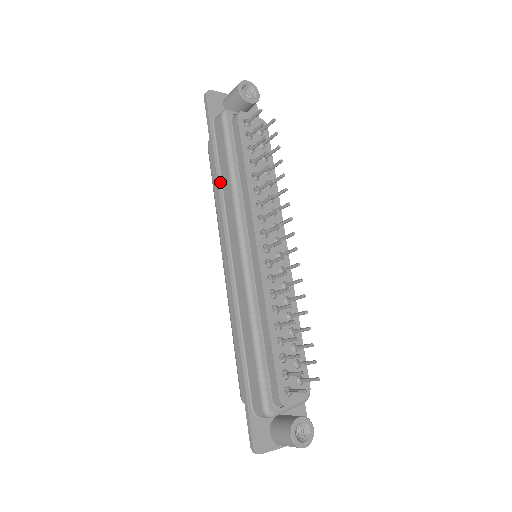
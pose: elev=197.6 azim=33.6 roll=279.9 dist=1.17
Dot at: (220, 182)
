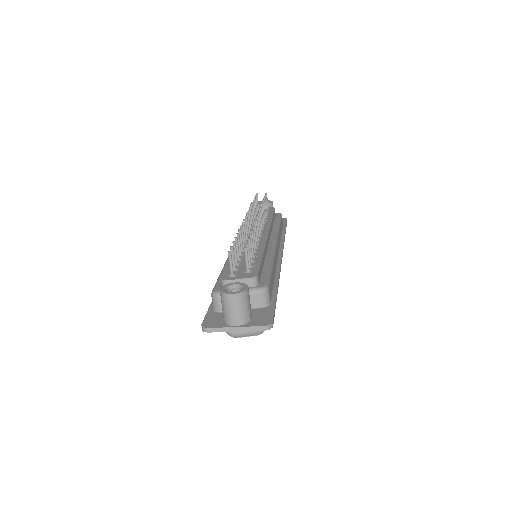
Dot at: occluded
